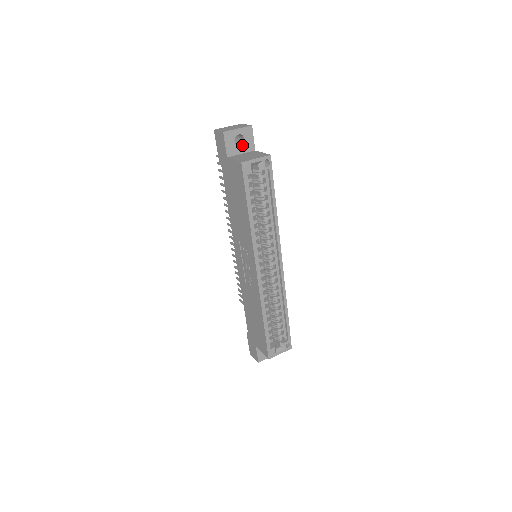
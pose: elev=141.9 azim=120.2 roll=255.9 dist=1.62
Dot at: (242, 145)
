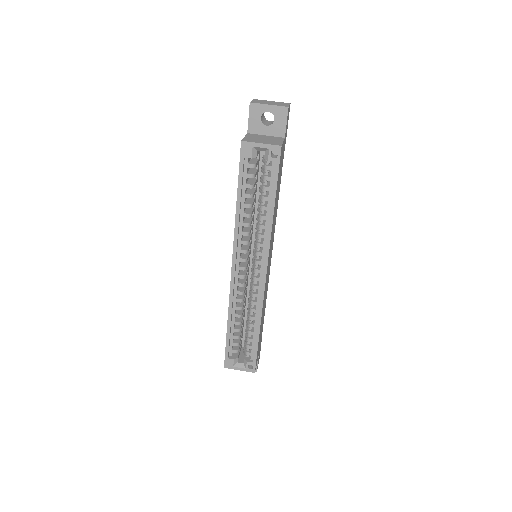
Dot at: (270, 125)
